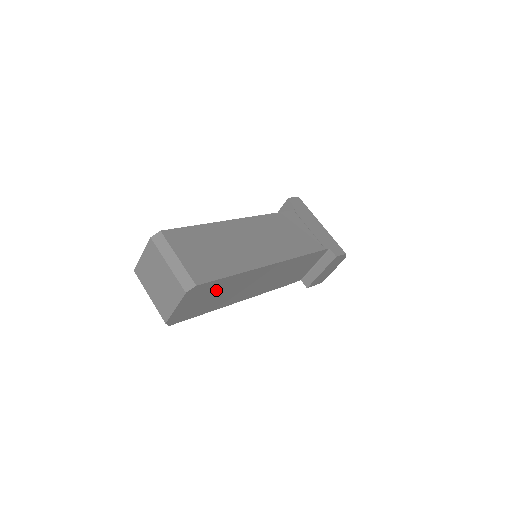
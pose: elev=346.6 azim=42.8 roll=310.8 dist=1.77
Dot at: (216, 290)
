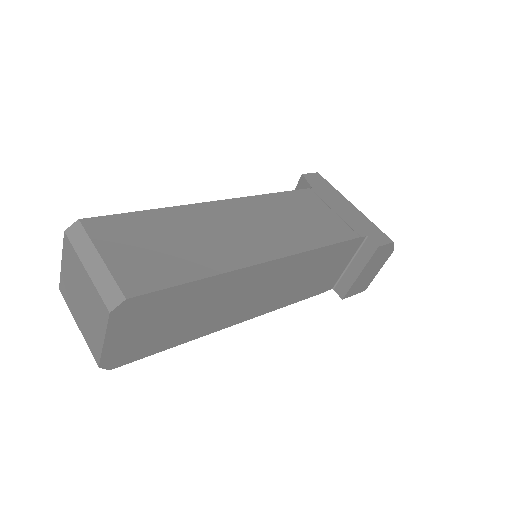
Dot at: (176, 307)
